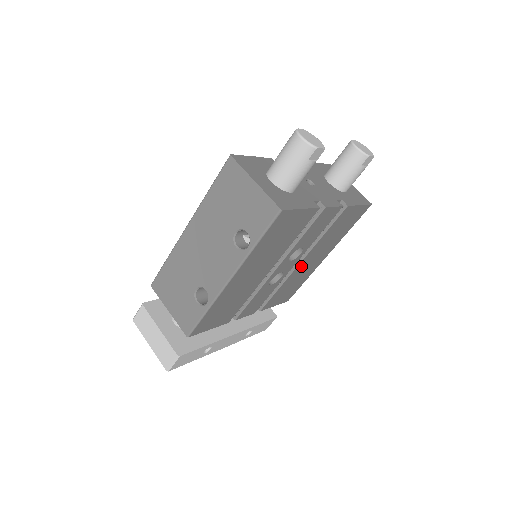
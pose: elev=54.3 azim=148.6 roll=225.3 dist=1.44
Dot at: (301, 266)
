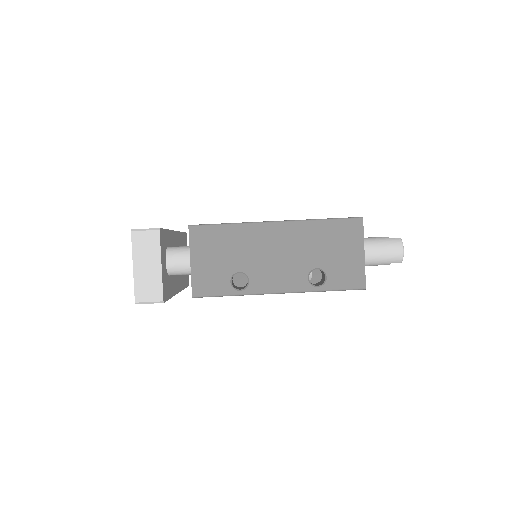
Dot at: occluded
